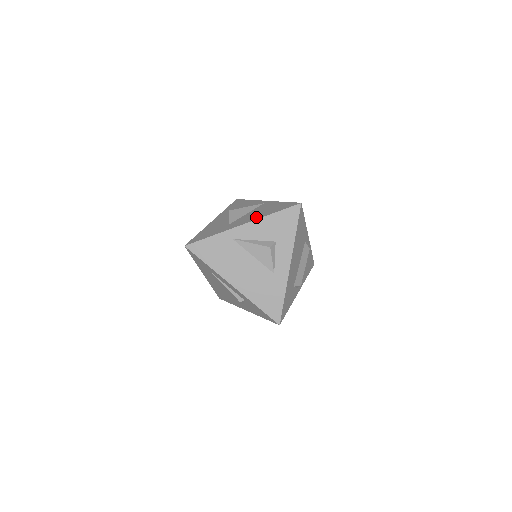
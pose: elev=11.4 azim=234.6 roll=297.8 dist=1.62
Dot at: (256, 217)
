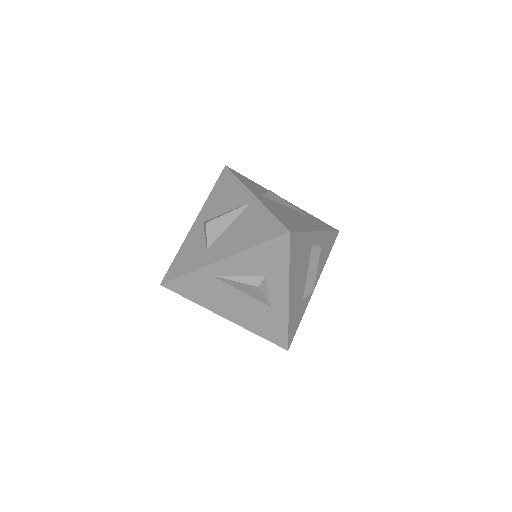
Dot at: (235, 247)
